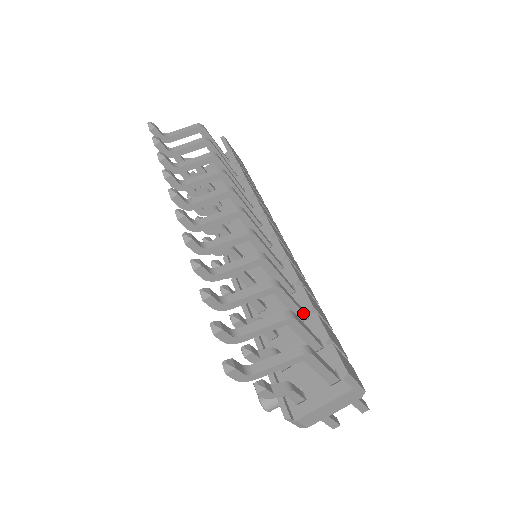
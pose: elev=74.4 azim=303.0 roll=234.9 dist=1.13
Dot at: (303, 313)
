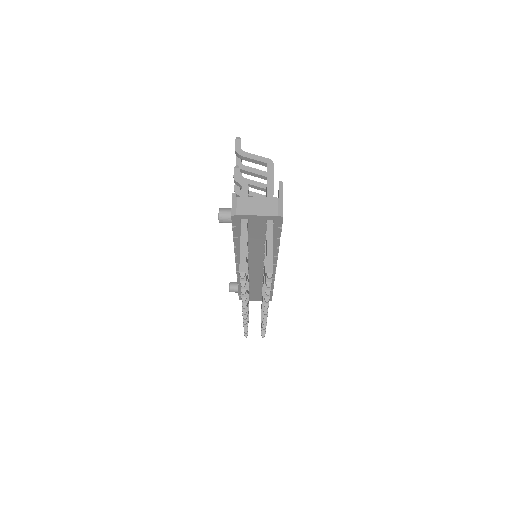
Dot at: occluded
